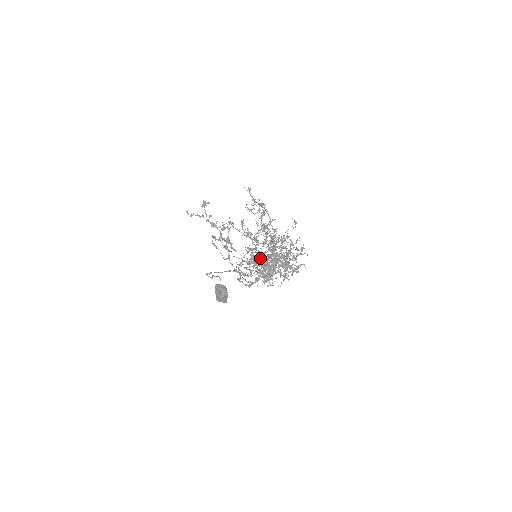
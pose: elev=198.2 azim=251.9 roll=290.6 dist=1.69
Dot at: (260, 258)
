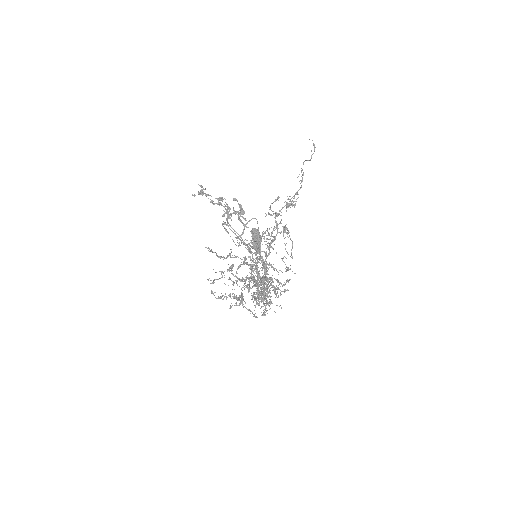
Dot at: (243, 300)
